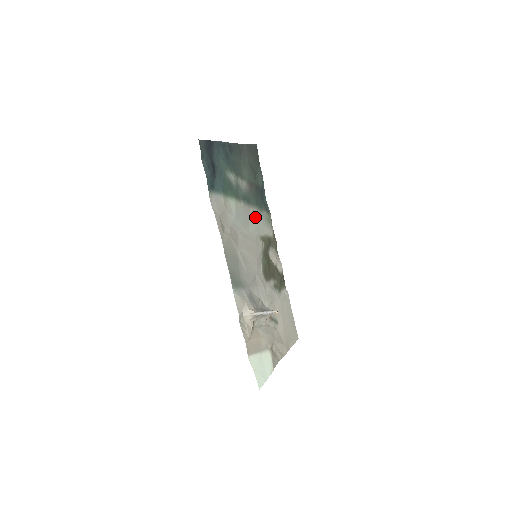
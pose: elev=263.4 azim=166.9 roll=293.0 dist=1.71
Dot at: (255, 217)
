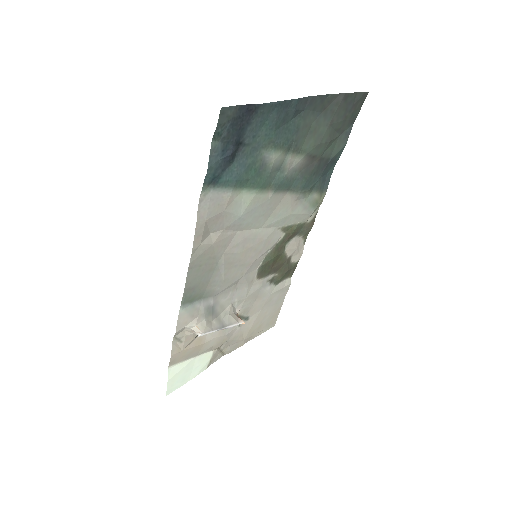
Dot at: (289, 205)
